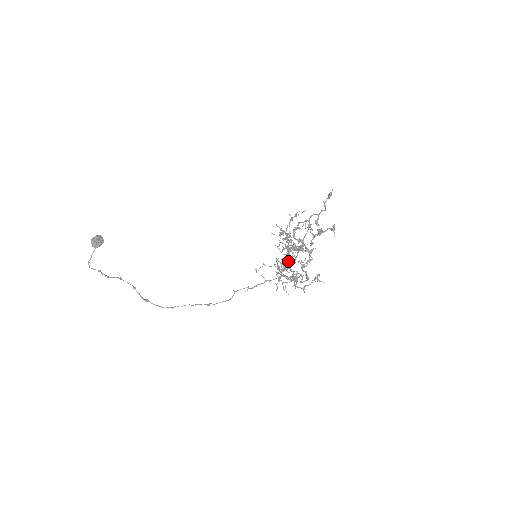
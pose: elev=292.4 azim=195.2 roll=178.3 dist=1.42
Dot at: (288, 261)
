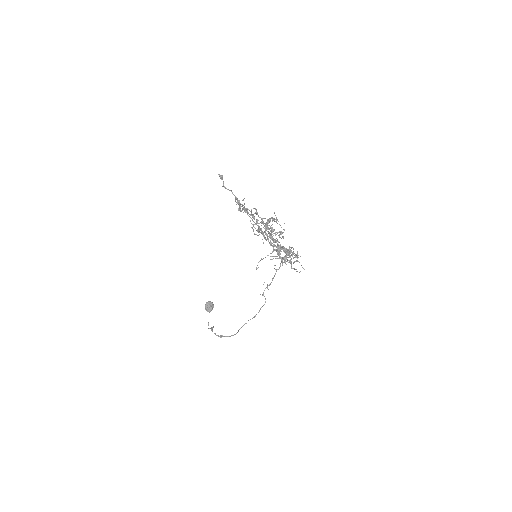
Dot at: occluded
